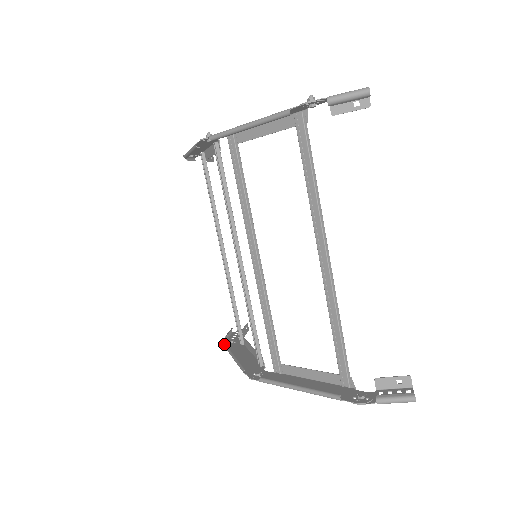
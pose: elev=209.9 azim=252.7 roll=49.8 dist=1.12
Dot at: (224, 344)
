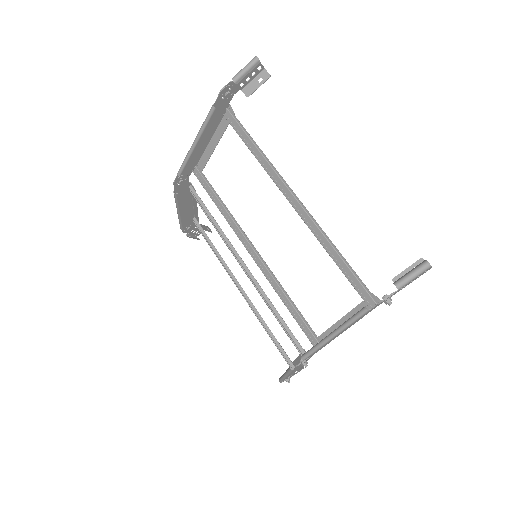
Dot at: (280, 382)
